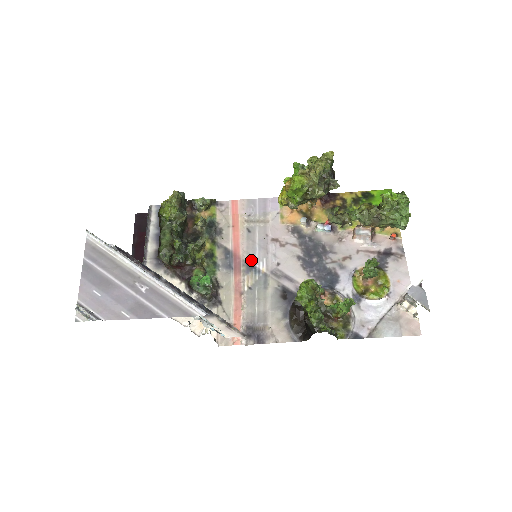
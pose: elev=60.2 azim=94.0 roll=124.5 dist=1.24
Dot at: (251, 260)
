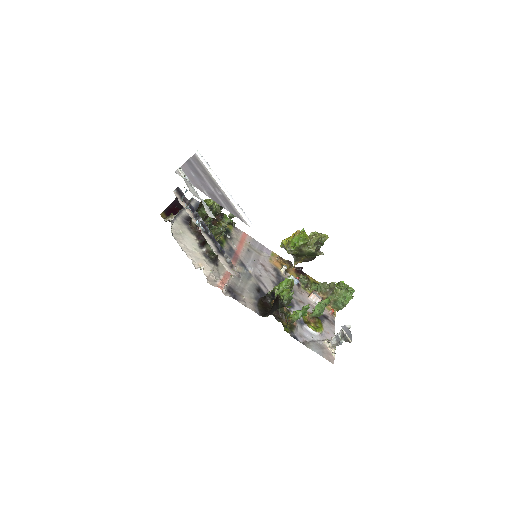
Dot at: (245, 262)
